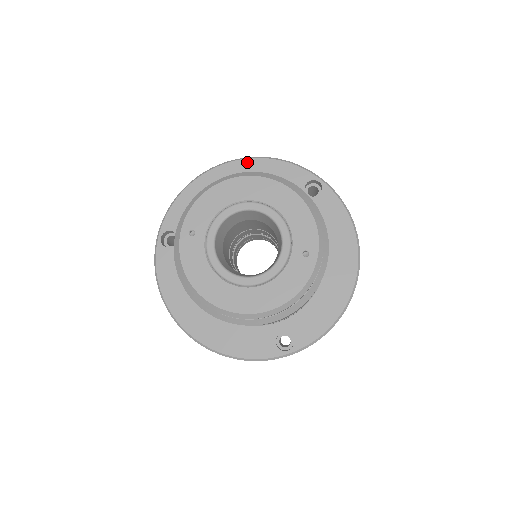
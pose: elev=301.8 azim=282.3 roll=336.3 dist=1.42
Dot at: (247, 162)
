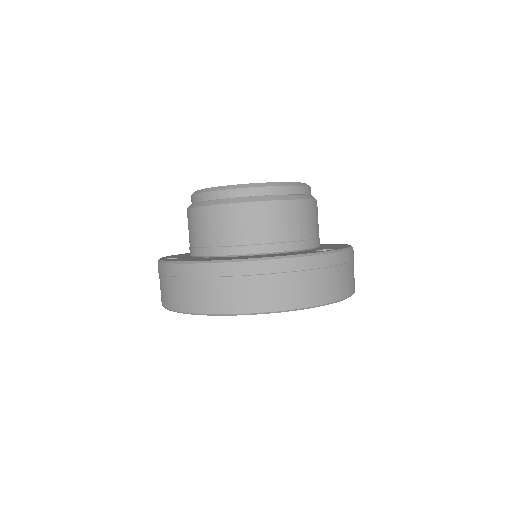
Dot at: occluded
